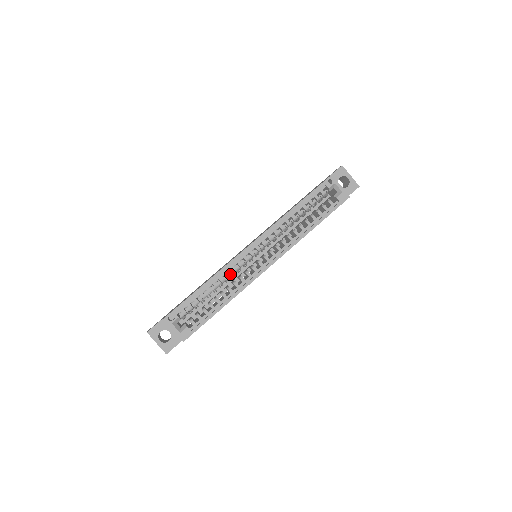
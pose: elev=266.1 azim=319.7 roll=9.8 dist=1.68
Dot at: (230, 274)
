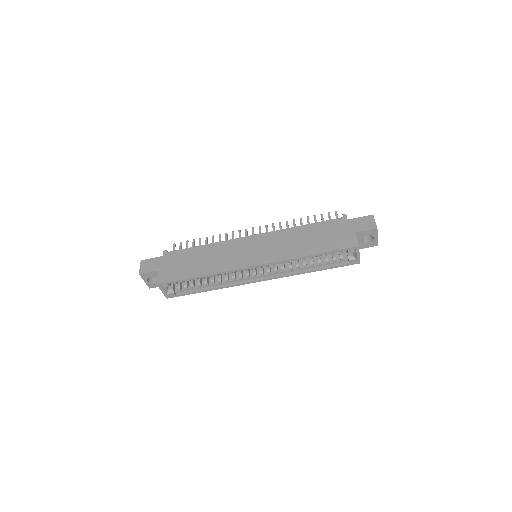
Dot at: occluded
